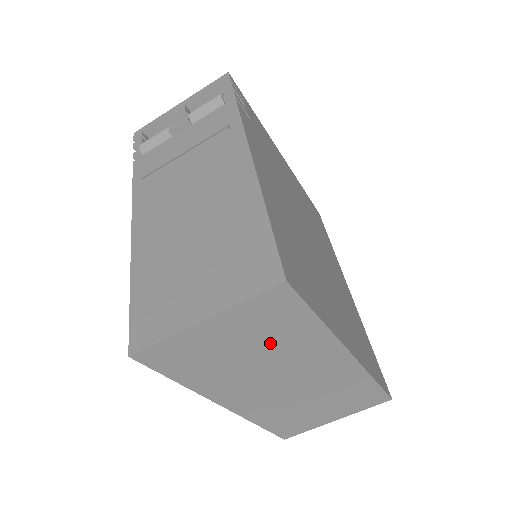
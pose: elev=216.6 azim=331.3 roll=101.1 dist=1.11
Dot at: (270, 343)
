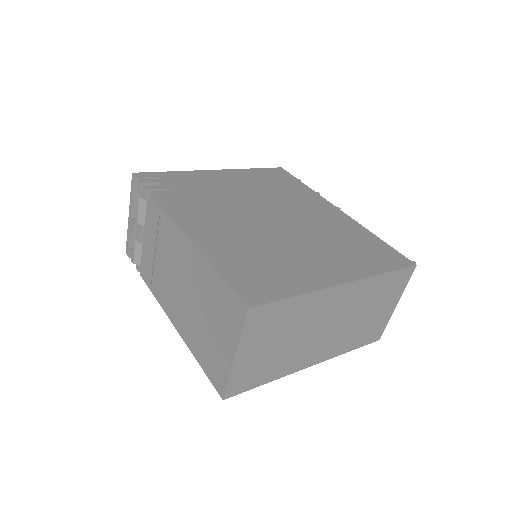
Dot at: (286, 328)
